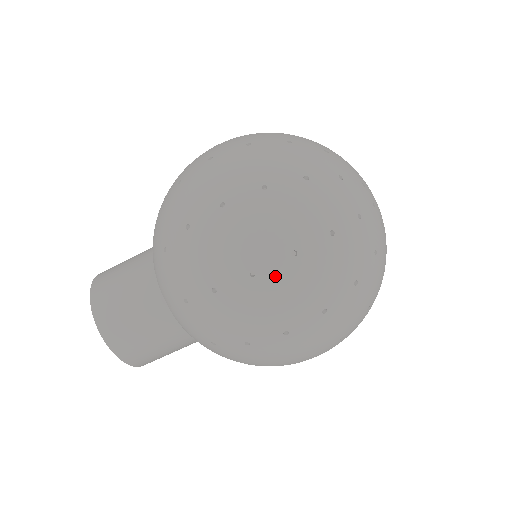
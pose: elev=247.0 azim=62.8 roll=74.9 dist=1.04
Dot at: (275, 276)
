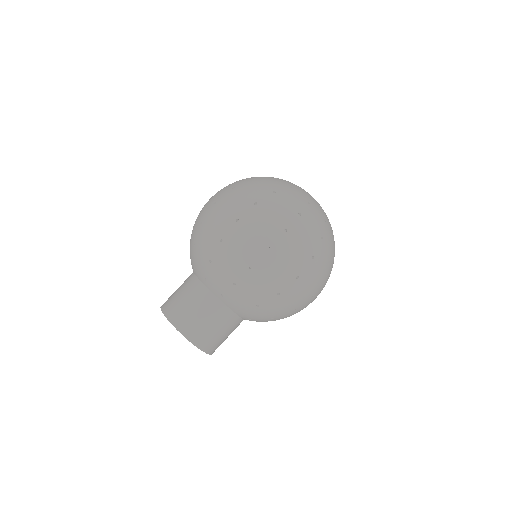
Dot at: (225, 198)
